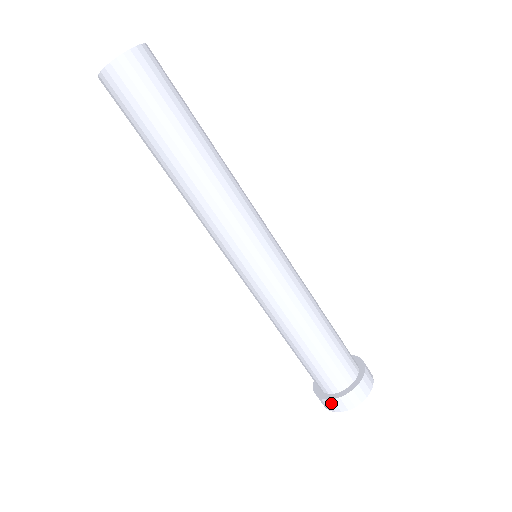
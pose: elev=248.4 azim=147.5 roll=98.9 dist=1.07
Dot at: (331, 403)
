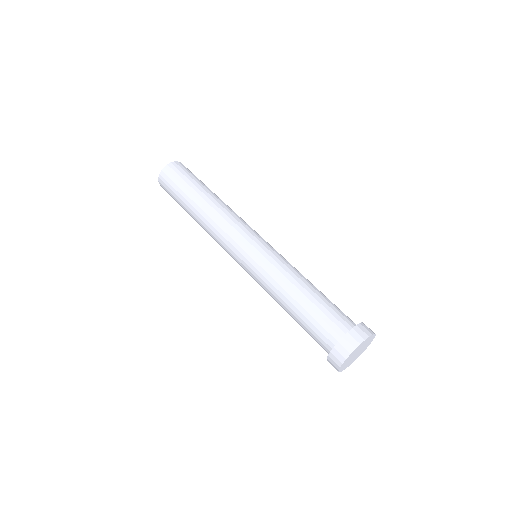
Dot at: (357, 330)
